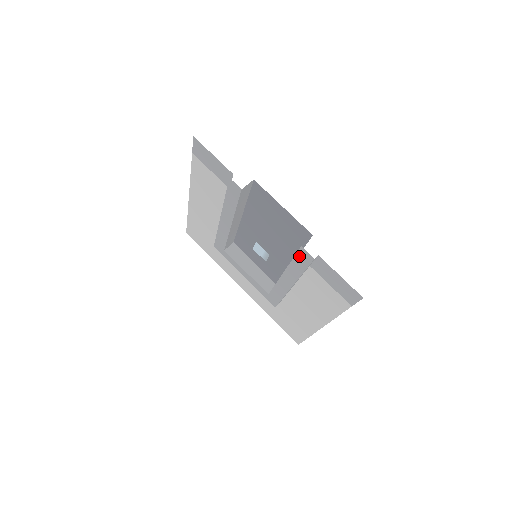
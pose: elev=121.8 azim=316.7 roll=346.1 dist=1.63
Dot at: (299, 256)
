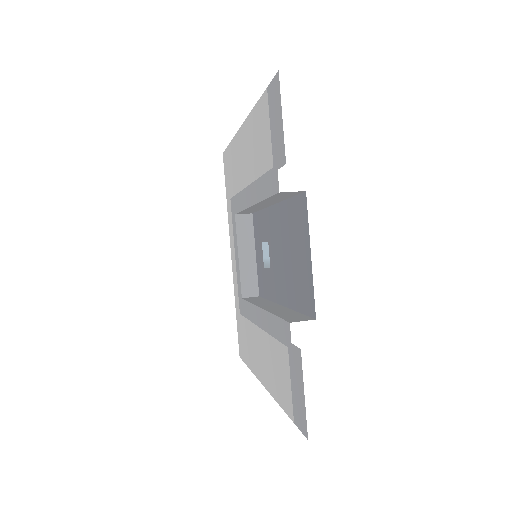
Dot at: (282, 324)
